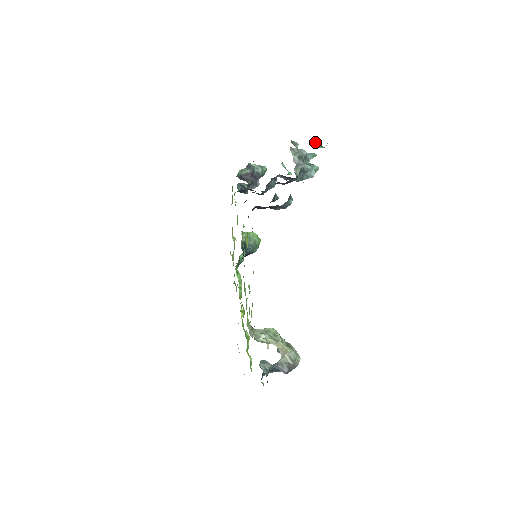
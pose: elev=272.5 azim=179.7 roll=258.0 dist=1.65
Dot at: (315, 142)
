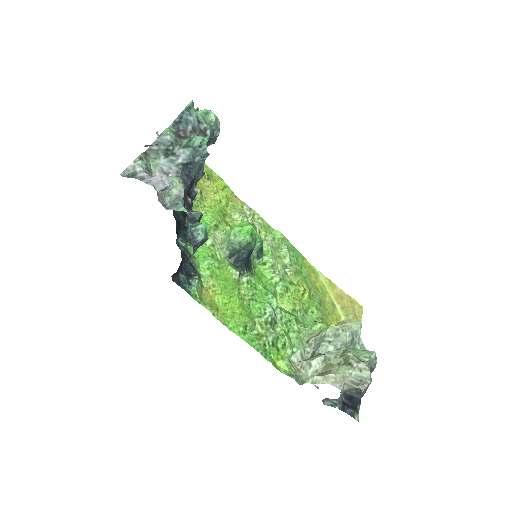
Dot at: (145, 146)
